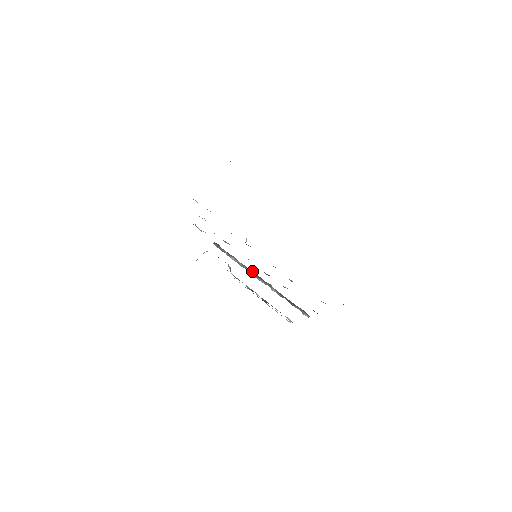
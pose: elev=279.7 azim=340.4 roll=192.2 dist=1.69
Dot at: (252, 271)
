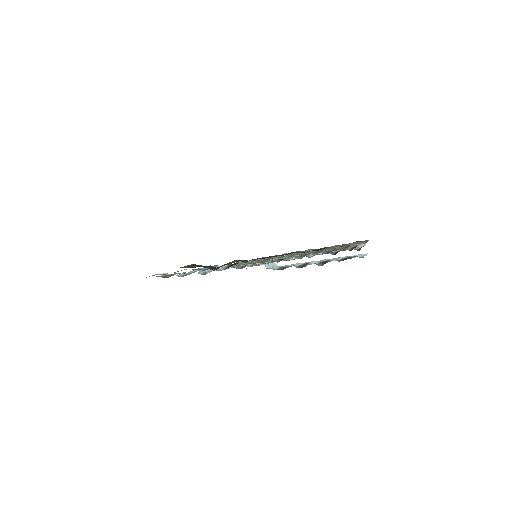
Dot at: occluded
